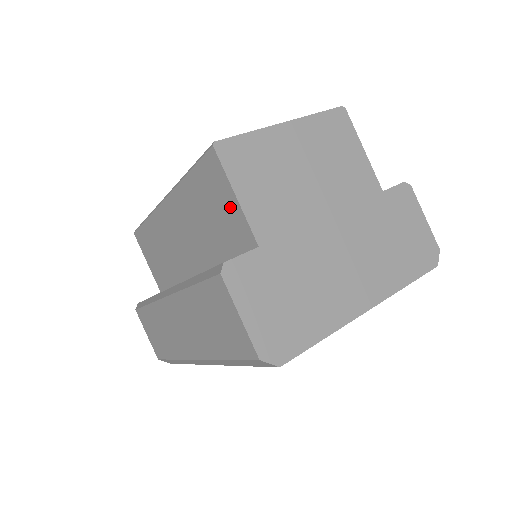
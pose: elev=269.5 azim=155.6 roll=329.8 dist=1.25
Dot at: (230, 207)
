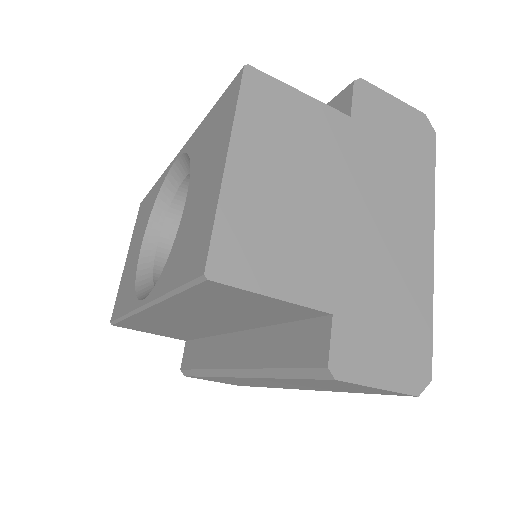
Dot at: (268, 304)
